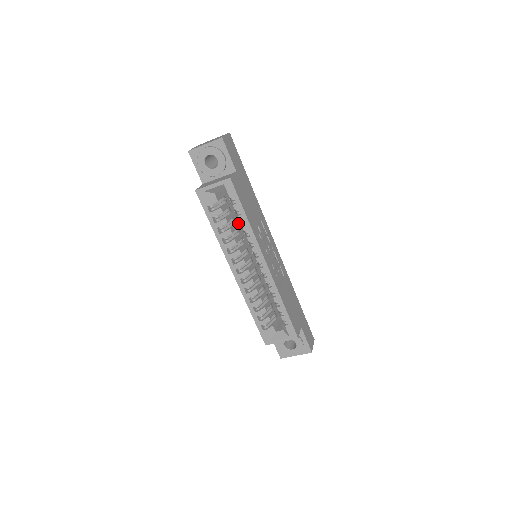
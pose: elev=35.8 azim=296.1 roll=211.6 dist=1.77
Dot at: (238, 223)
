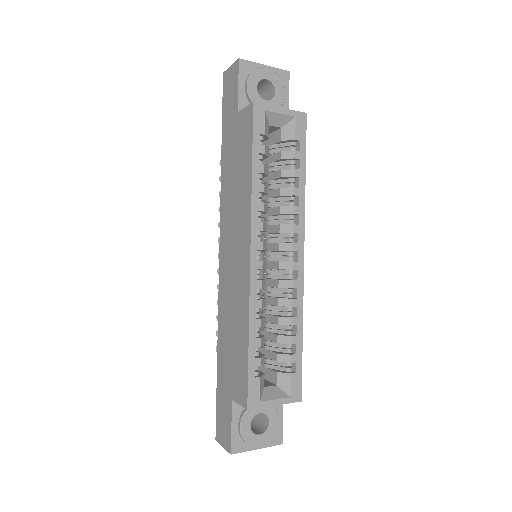
Dot at: occluded
